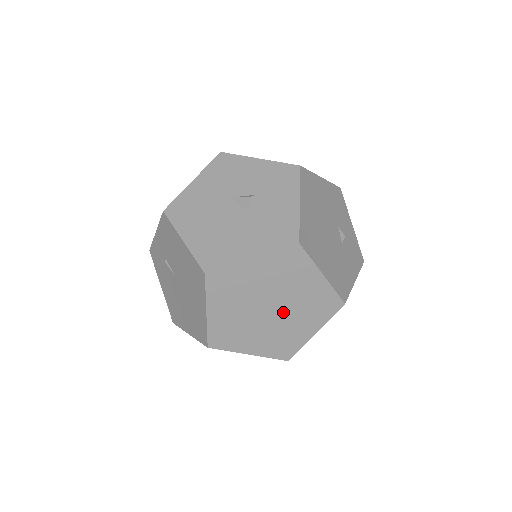
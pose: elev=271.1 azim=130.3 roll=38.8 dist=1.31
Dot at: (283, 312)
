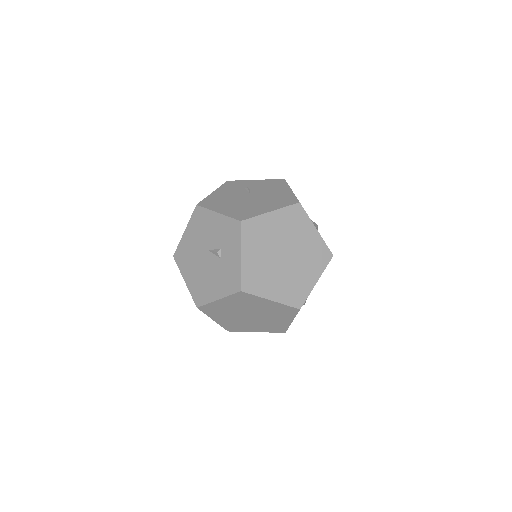
Dot at: (284, 267)
